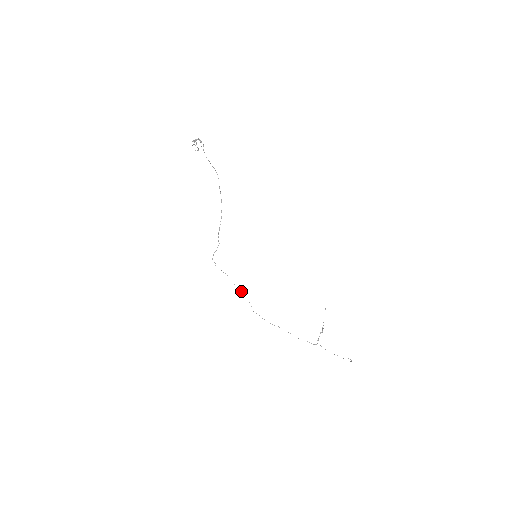
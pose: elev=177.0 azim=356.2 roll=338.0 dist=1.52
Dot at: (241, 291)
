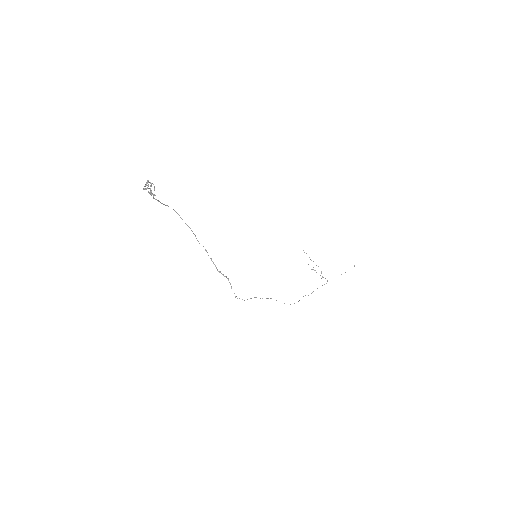
Dot at: occluded
